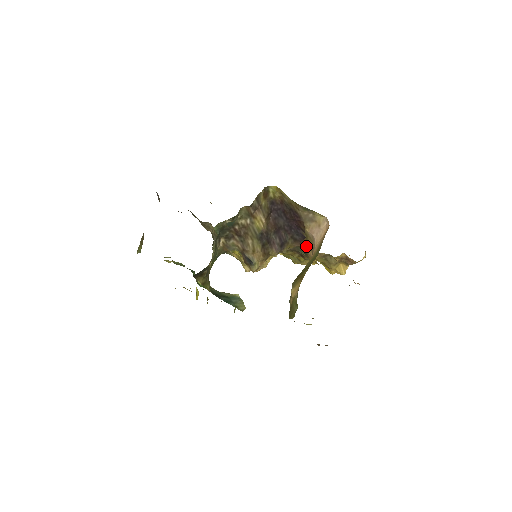
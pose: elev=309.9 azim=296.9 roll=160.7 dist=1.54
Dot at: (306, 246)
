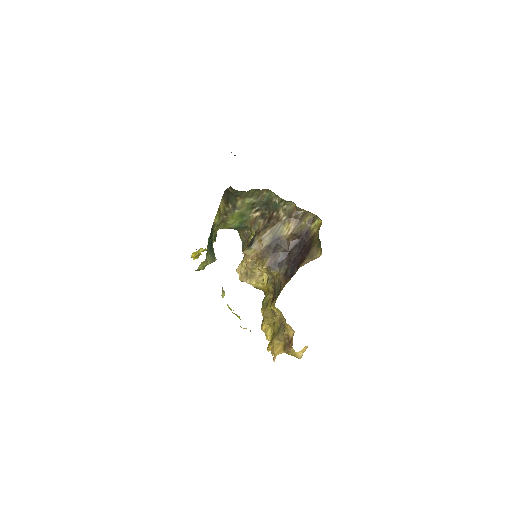
Dot at: (285, 284)
